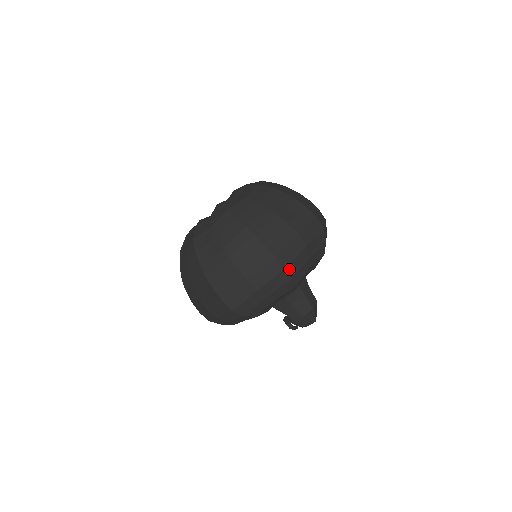
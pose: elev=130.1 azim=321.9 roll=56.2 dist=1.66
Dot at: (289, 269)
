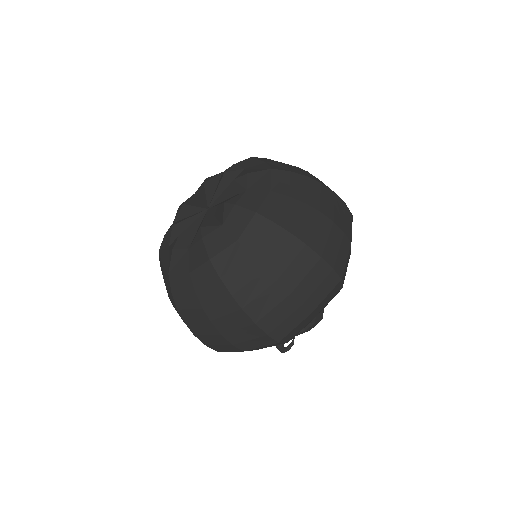
Dot at: occluded
